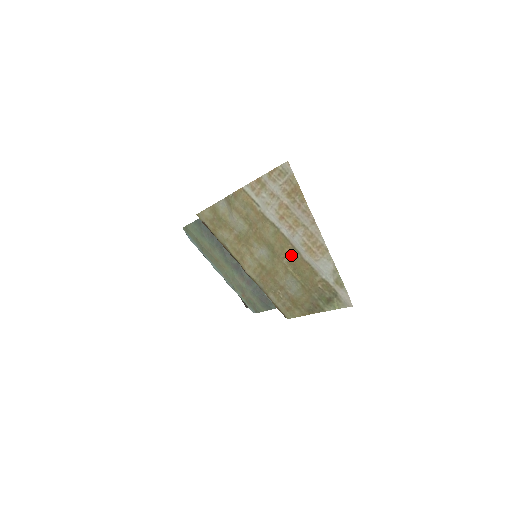
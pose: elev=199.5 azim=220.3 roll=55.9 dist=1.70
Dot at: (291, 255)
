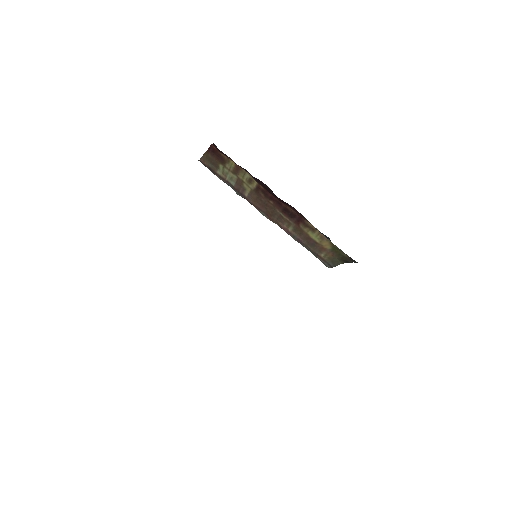
Dot at: occluded
